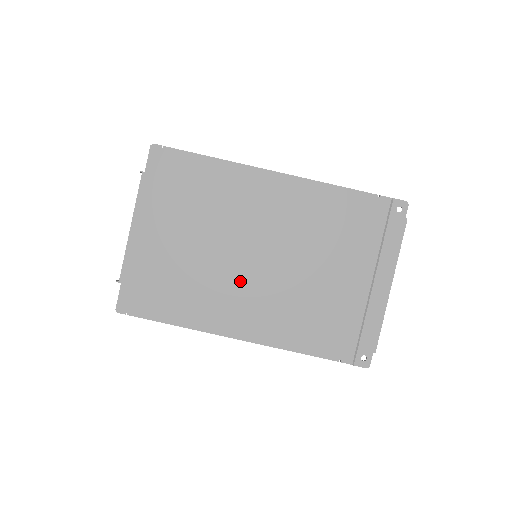
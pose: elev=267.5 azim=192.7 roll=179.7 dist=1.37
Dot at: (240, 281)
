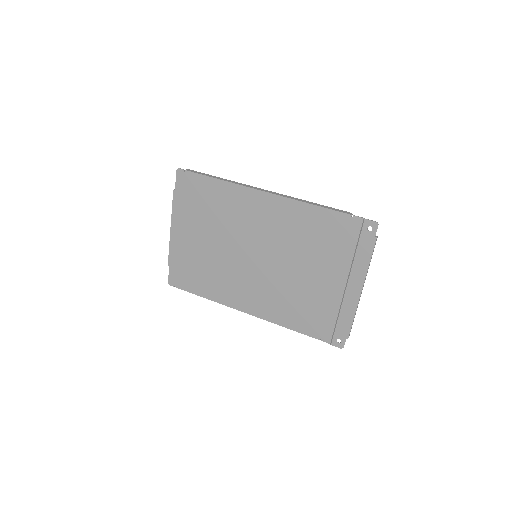
Dot at: (245, 273)
